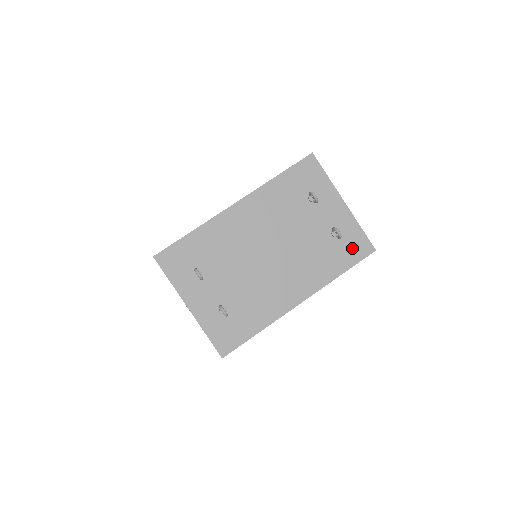
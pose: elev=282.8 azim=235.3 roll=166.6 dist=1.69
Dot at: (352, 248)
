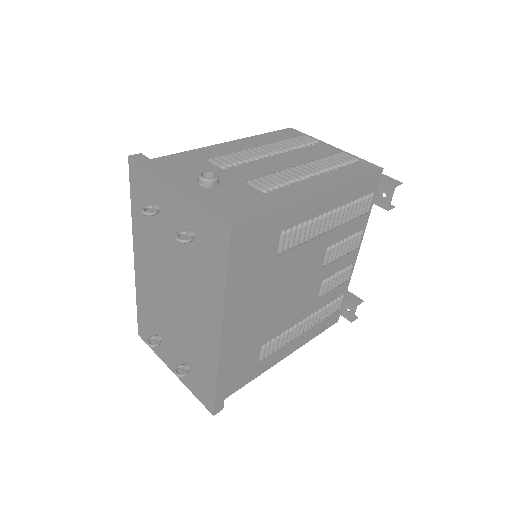
Dot at: (213, 241)
